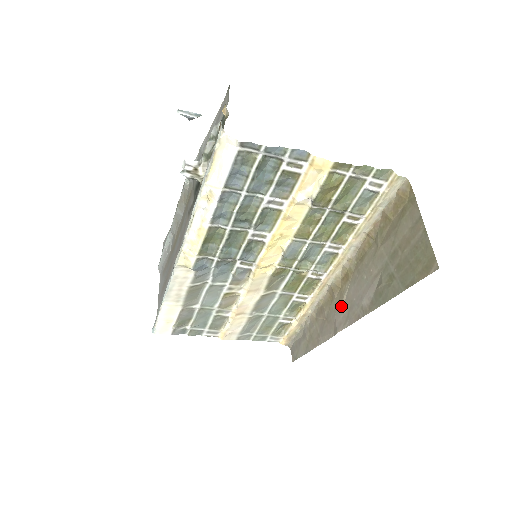
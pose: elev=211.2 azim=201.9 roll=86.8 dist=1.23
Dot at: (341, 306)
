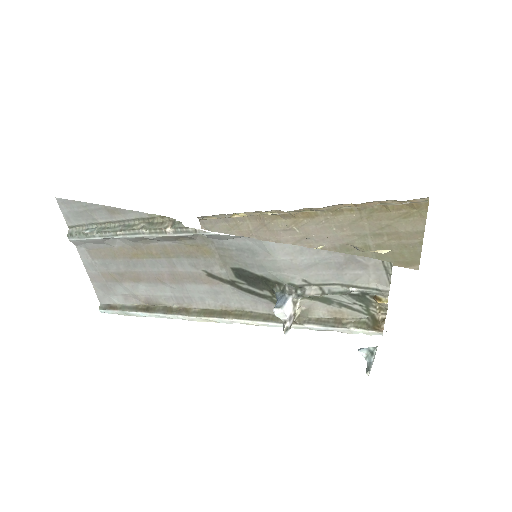
Dot at: (292, 230)
